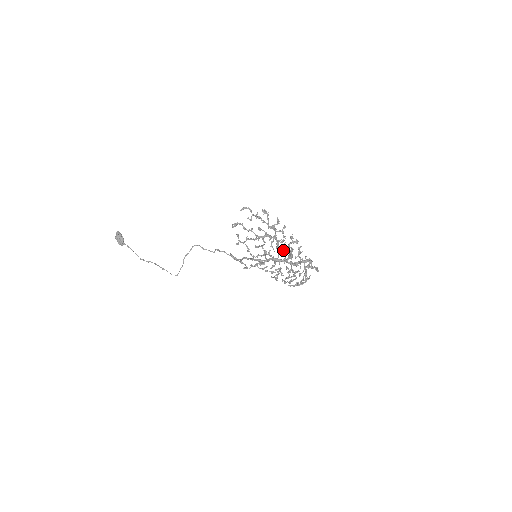
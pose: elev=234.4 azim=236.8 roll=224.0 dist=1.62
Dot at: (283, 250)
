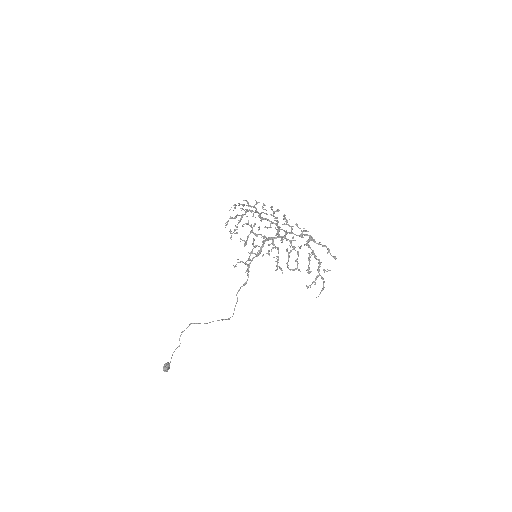
Dot at: (267, 219)
